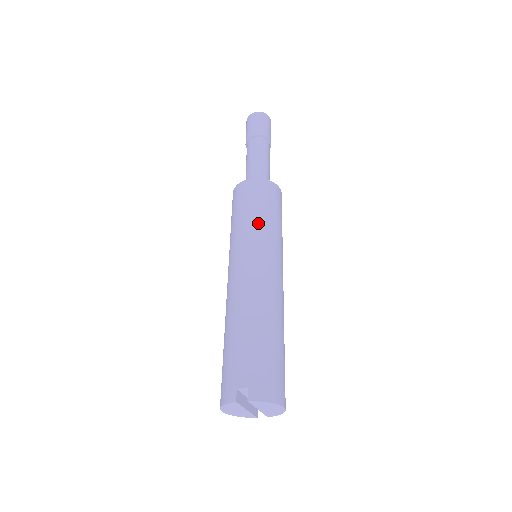
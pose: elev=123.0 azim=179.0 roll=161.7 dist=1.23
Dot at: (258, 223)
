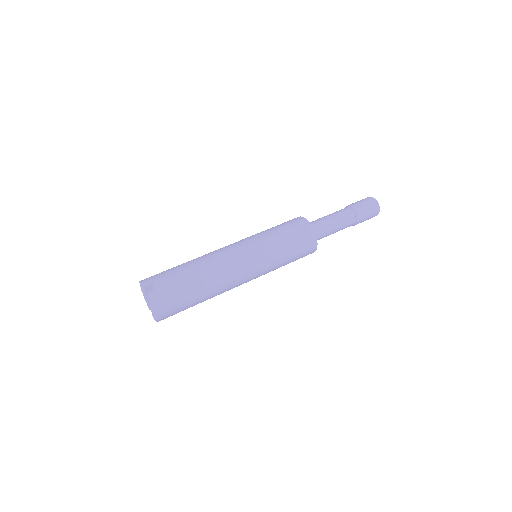
Dot at: (275, 244)
